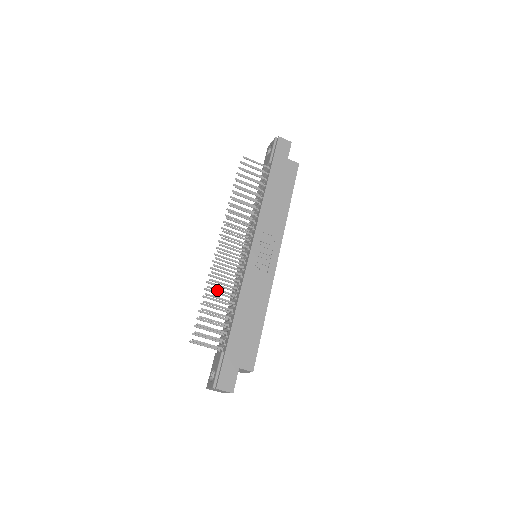
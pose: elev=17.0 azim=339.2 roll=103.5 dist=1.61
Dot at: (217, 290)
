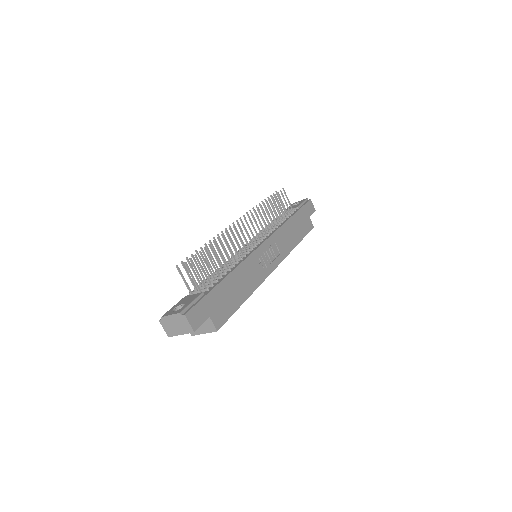
Dot at: (223, 247)
